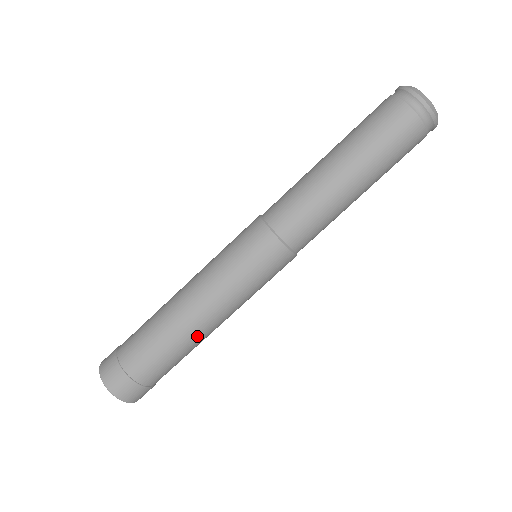
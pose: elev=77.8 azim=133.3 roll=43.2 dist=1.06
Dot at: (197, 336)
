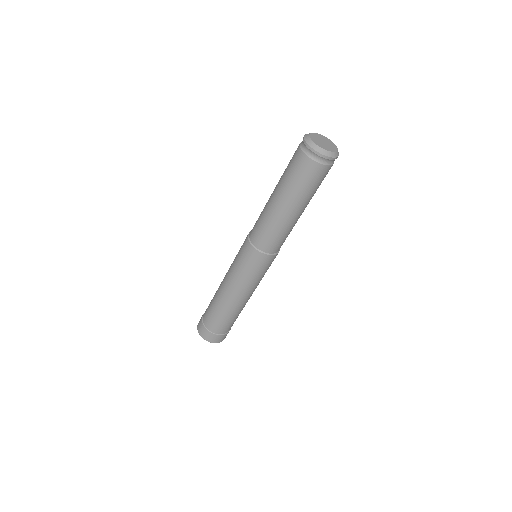
Dot at: occluded
